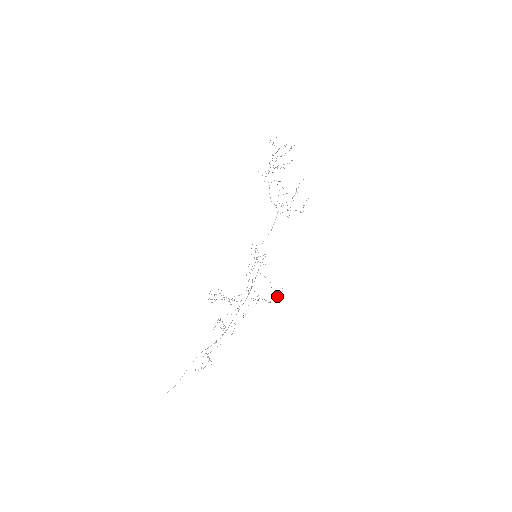
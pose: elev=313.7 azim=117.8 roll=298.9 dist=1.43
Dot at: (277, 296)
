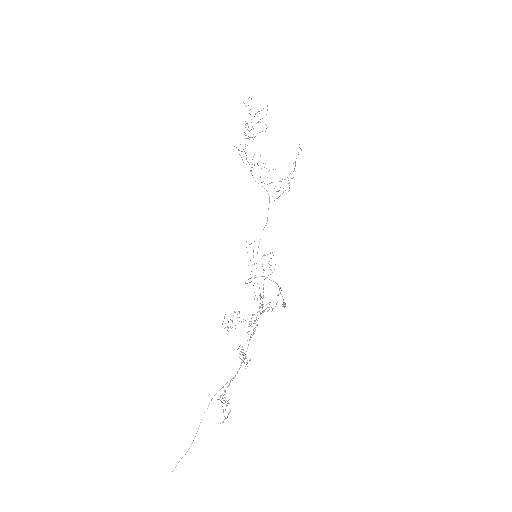
Dot at: occluded
